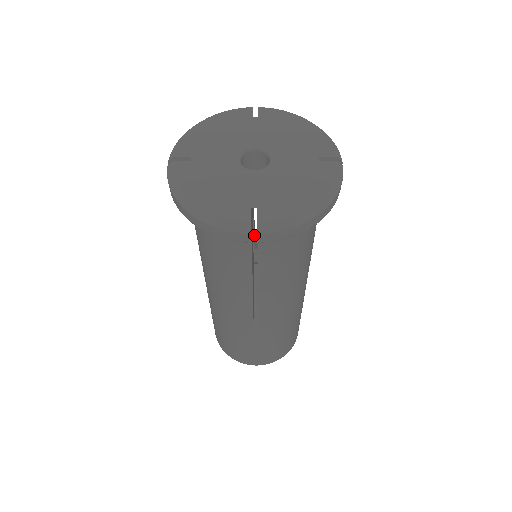
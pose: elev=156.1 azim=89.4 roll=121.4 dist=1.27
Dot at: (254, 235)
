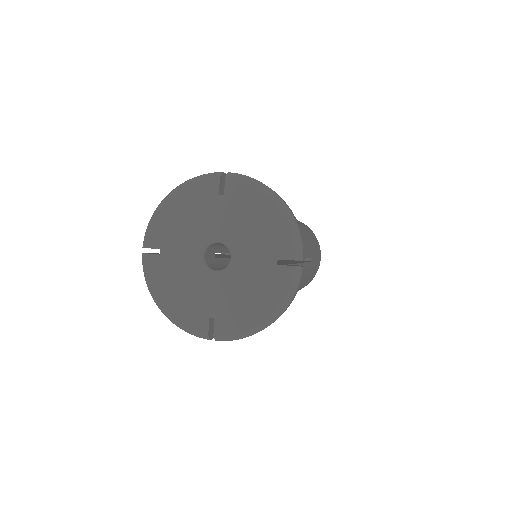
Dot at: occluded
